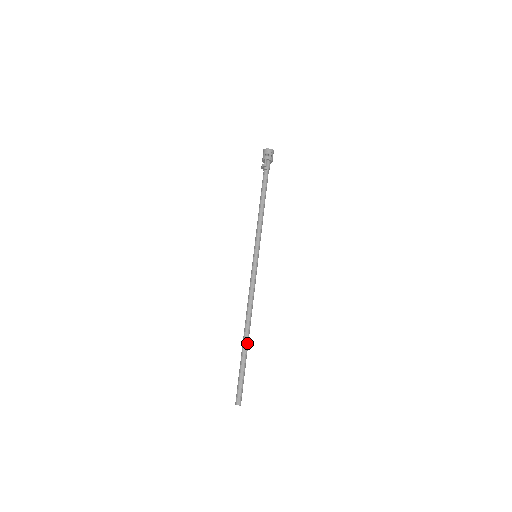
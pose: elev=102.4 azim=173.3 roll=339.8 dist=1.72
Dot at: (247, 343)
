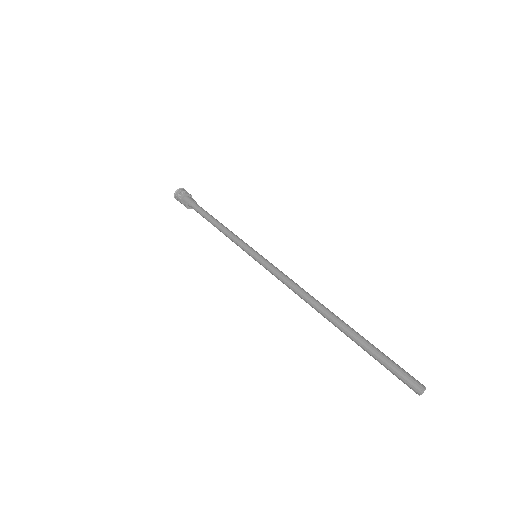
Dot at: (341, 323)
